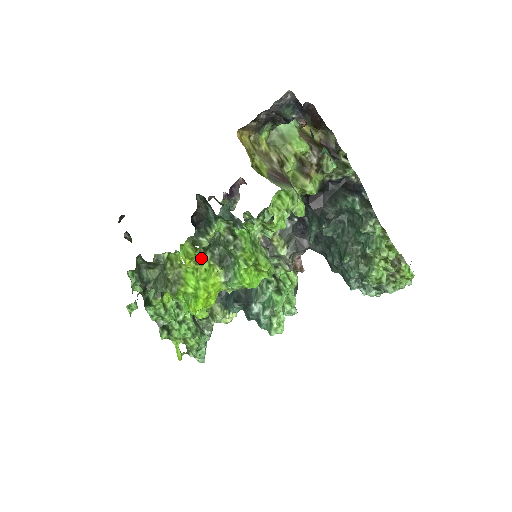
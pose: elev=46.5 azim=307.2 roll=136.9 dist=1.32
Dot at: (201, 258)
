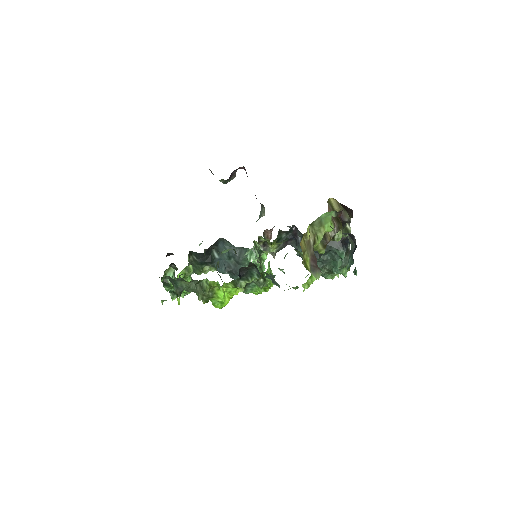
Dot at: occluded
